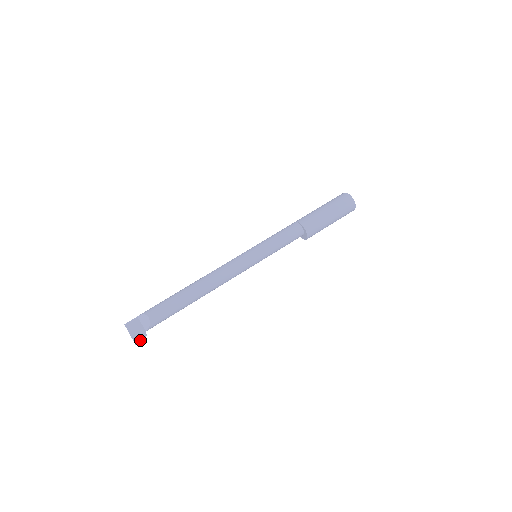
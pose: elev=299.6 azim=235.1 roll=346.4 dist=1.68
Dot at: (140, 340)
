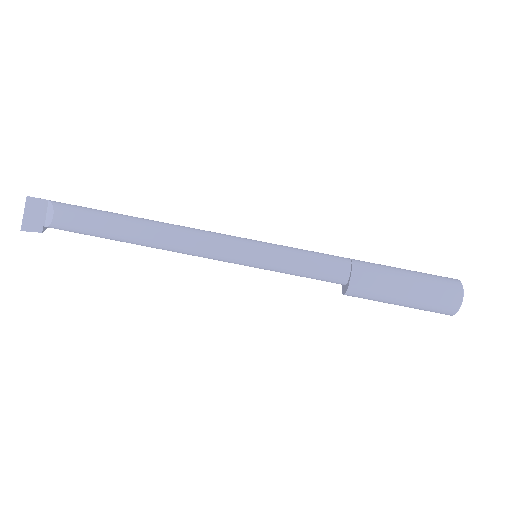
Dot at: (30, 230)
